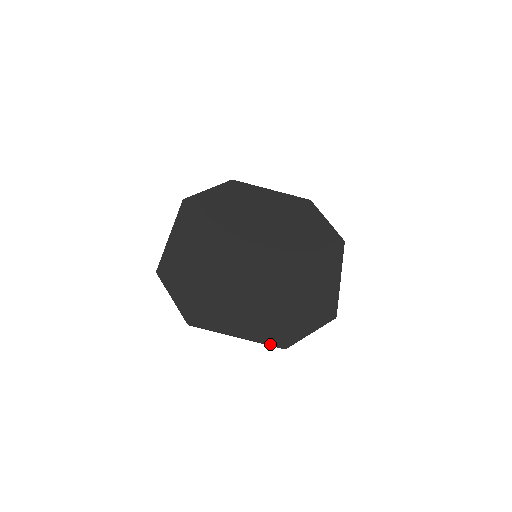
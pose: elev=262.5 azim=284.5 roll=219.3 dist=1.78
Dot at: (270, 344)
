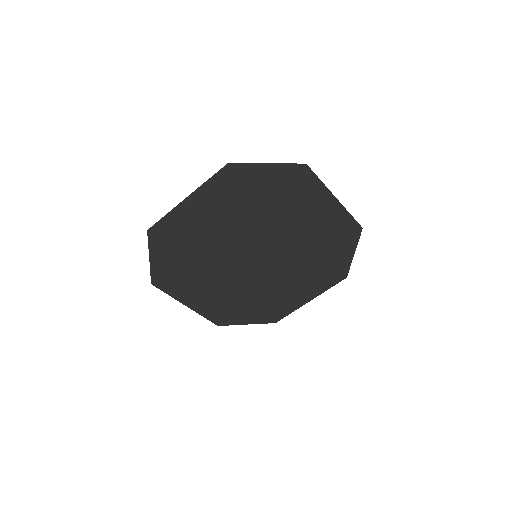
Dot at: (209, 320)
